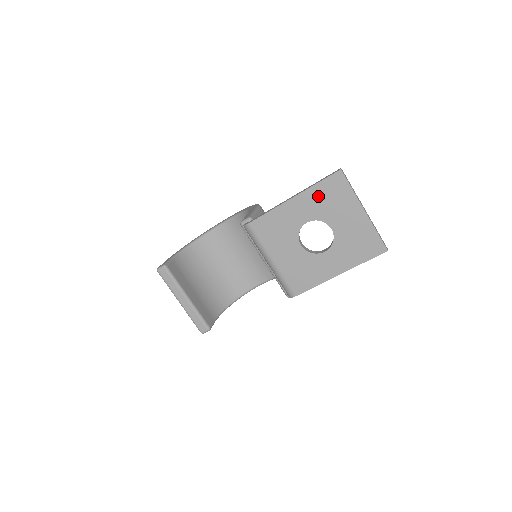
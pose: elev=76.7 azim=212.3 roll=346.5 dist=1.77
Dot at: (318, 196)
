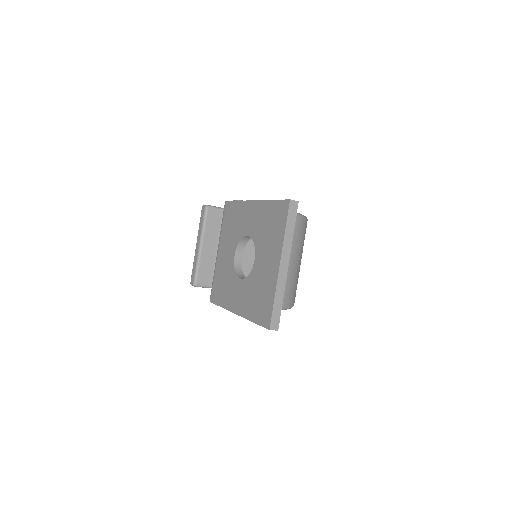
Dot at: (265, 215)
